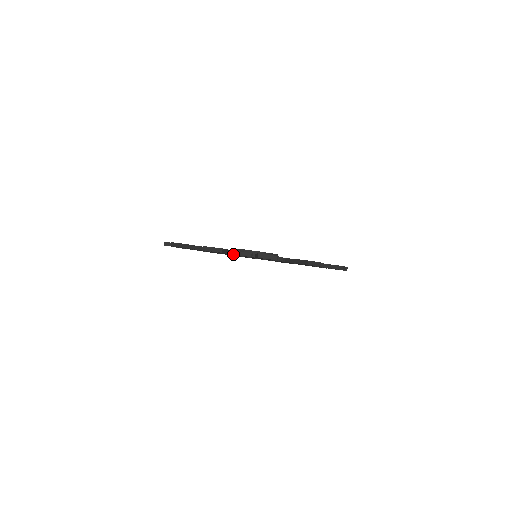
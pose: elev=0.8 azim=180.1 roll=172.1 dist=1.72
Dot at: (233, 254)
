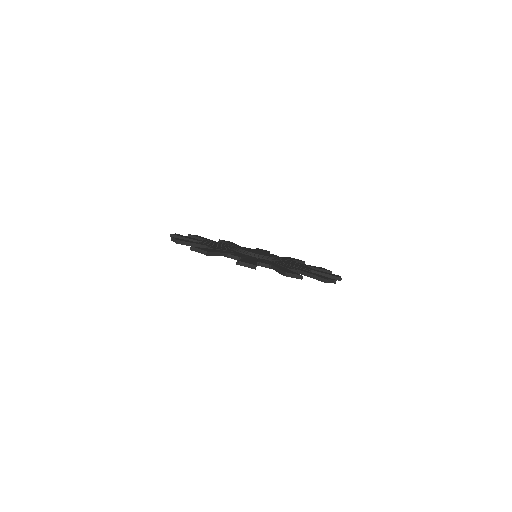
Dot at: occluded
